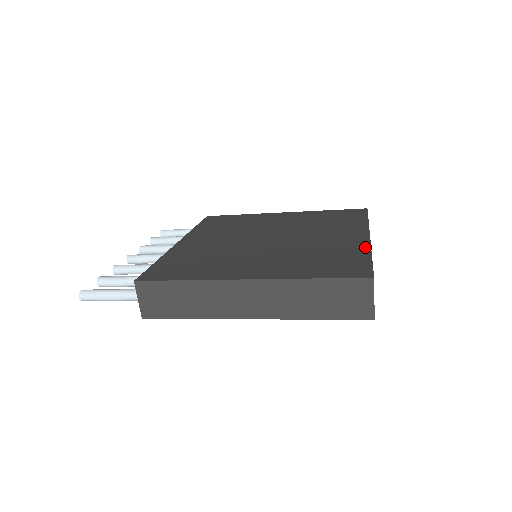
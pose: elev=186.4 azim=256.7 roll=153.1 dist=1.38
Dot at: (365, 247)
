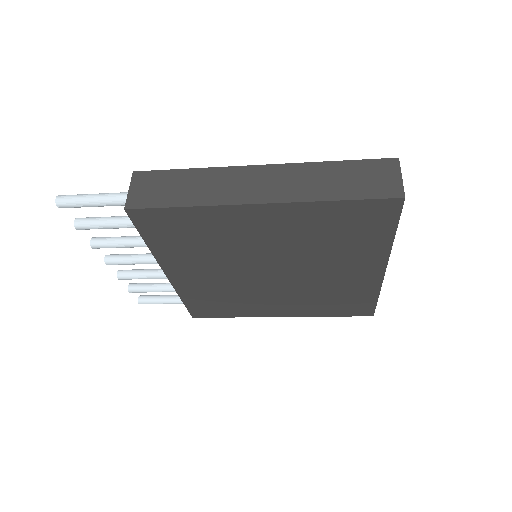
Dot at: occluded
